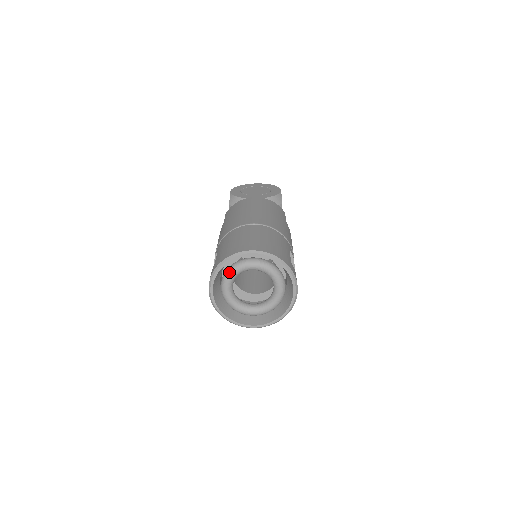
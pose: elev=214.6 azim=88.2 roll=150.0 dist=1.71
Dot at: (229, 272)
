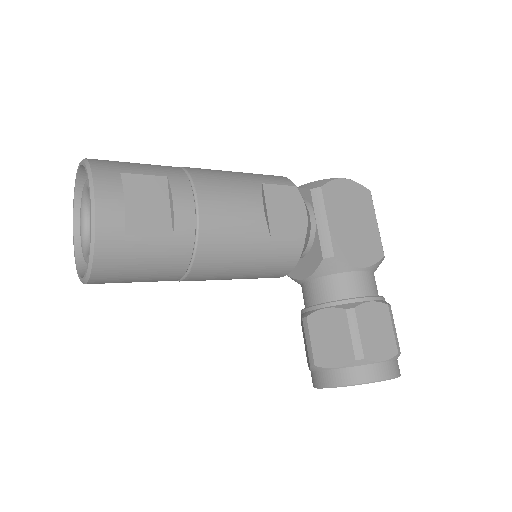
Dot at: occluded
